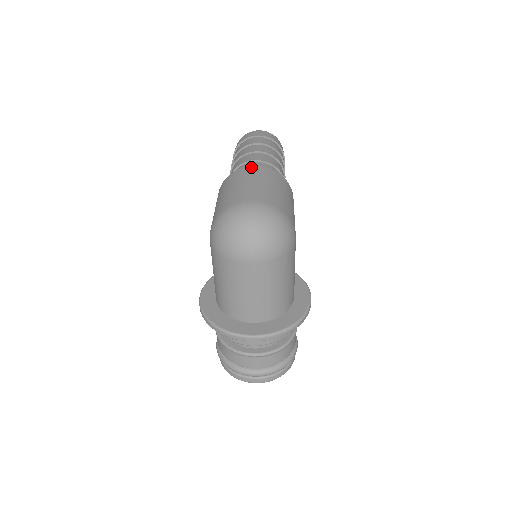
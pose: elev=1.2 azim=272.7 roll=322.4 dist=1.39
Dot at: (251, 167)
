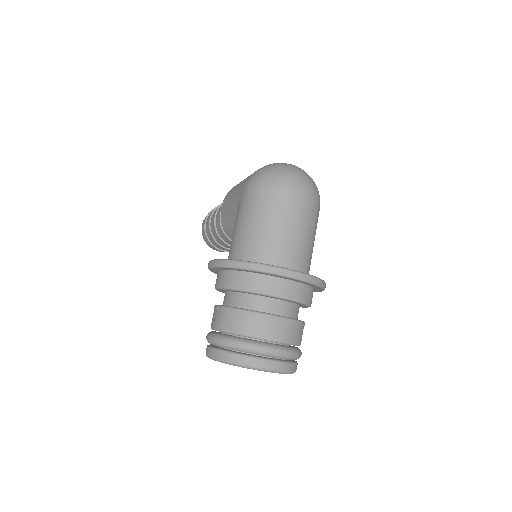
Dot at: occluded
